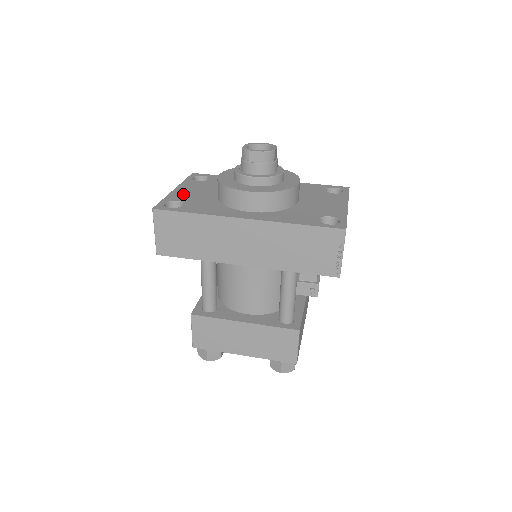
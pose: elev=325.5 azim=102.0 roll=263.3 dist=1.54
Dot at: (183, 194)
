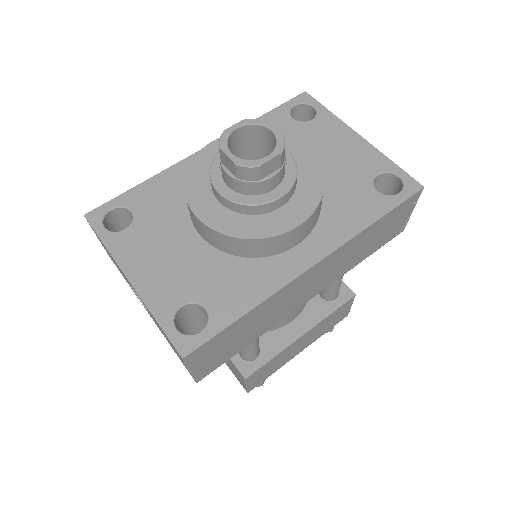
Dot at: (162, 282)
